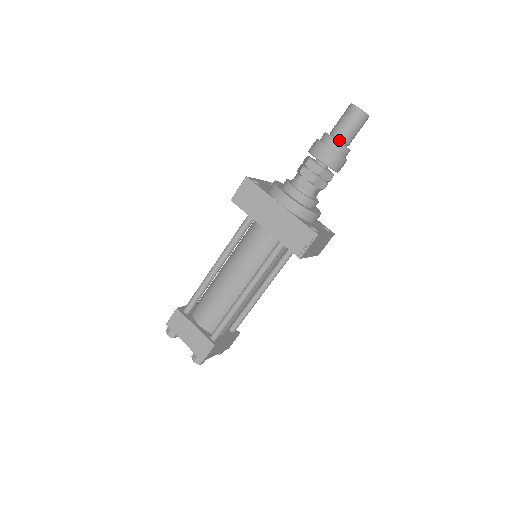
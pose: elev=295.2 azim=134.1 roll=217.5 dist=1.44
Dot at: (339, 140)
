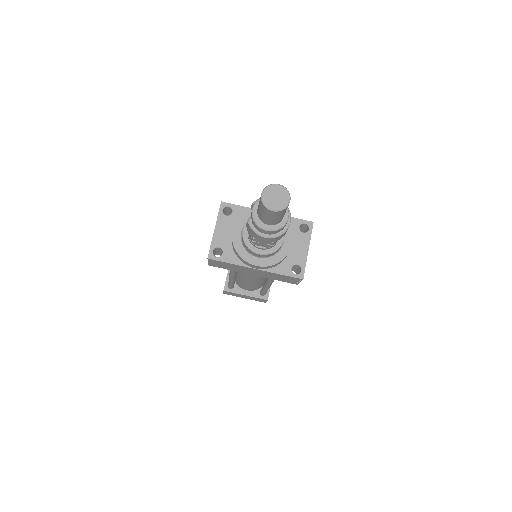
Dot at: (272, 225)
